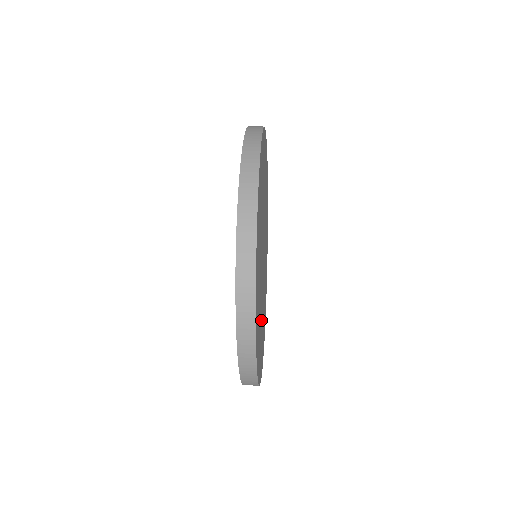
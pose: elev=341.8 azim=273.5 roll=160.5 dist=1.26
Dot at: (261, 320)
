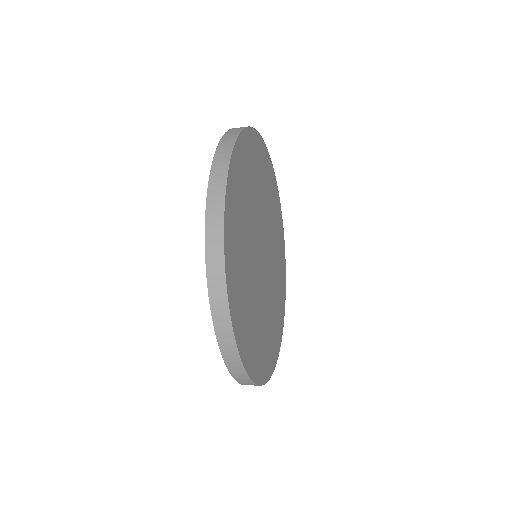
Dot at: (251, 294)
